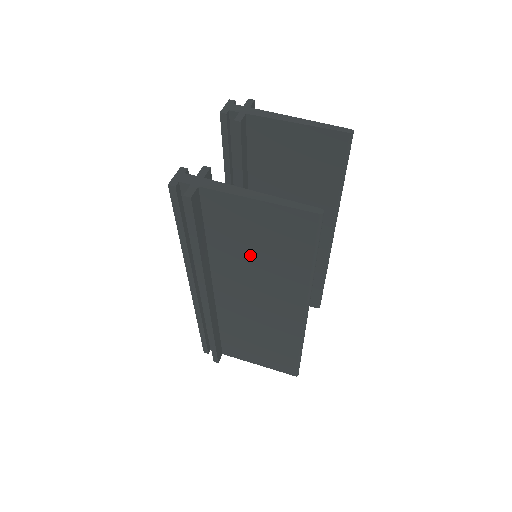
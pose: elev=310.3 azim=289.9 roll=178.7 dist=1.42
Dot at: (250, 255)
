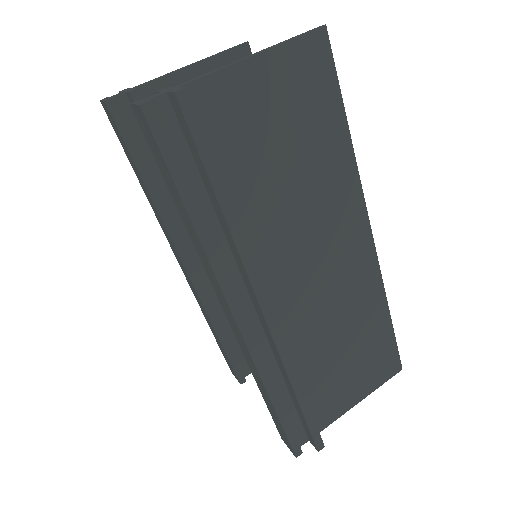
Dot at: (281, 175)
